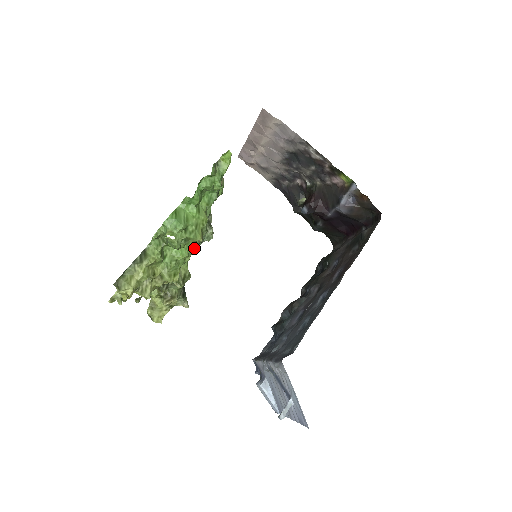
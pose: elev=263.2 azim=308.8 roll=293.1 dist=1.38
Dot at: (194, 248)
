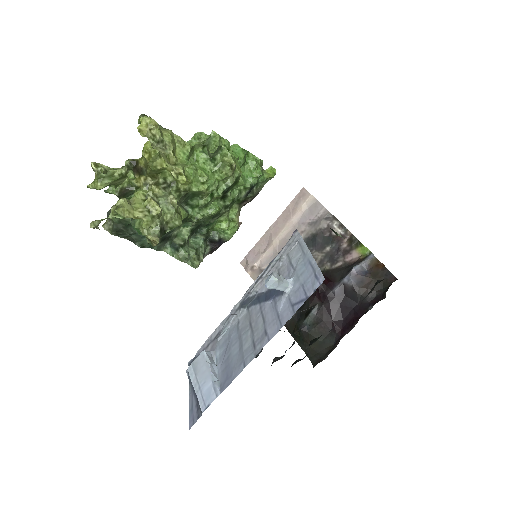
Dot at: (213, 186)
